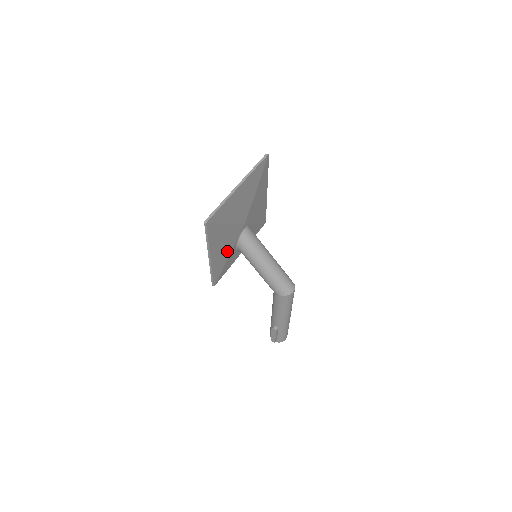
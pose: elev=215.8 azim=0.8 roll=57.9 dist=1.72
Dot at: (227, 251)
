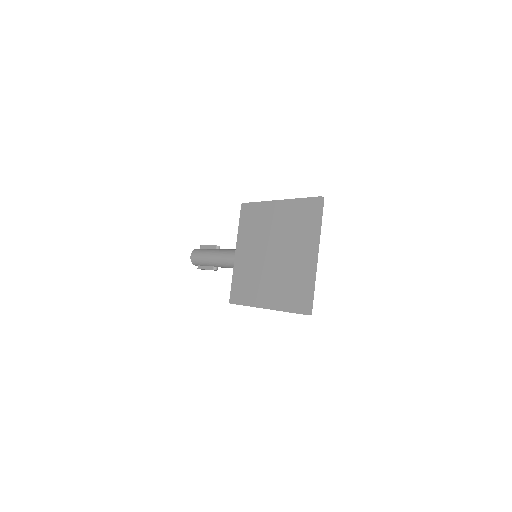
Dot at: occluded
